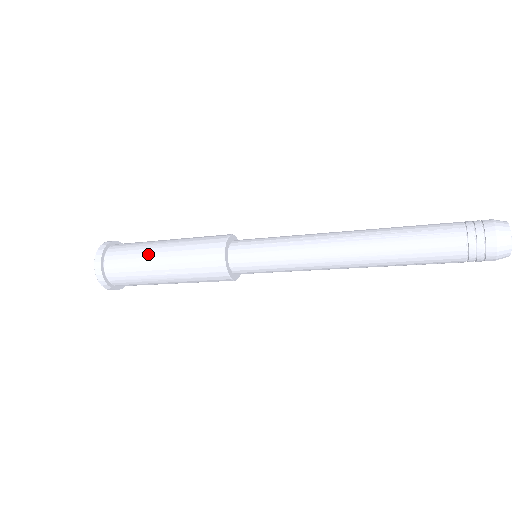
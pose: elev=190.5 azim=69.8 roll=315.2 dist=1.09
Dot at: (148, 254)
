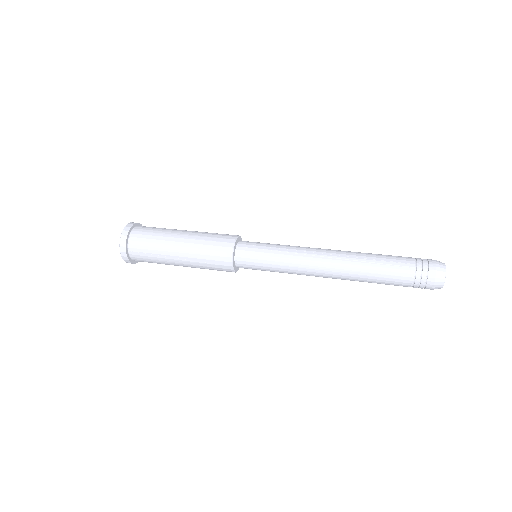
Dot at: (168, 242)
